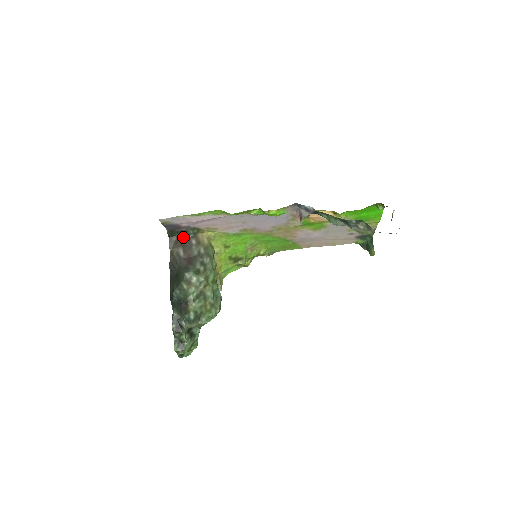
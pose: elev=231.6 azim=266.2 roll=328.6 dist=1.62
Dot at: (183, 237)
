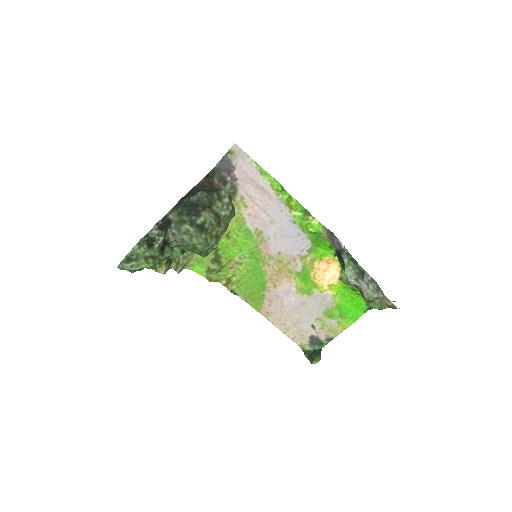
Dot at: (218, 185)
